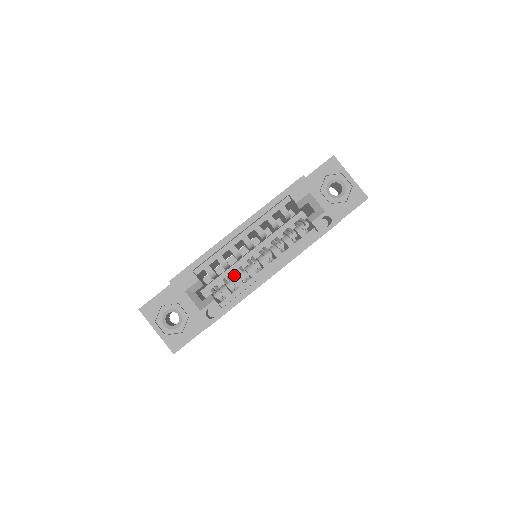
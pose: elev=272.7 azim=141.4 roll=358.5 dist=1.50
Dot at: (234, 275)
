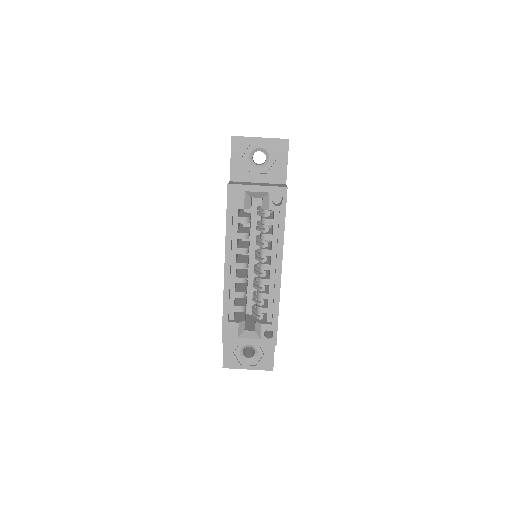
Dot at: occluded
